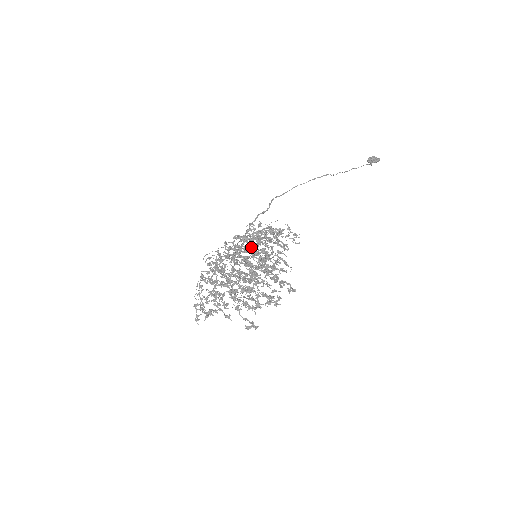
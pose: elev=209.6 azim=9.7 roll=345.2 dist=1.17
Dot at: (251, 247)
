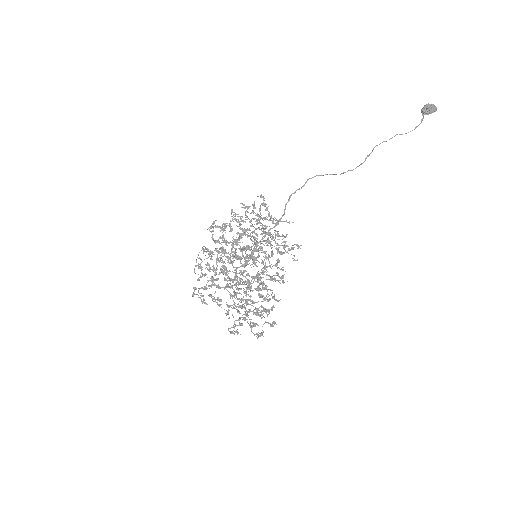
Dot at: (253, 261)
